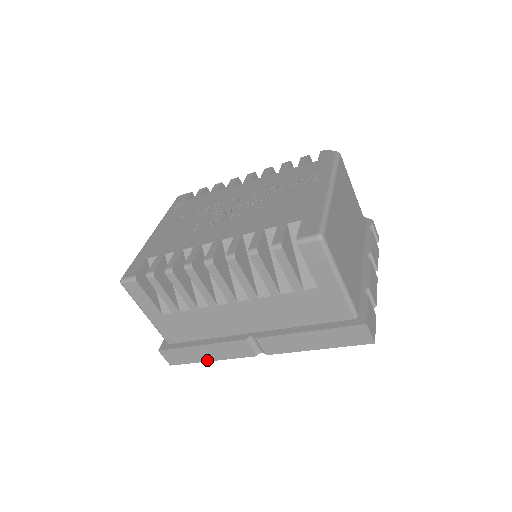
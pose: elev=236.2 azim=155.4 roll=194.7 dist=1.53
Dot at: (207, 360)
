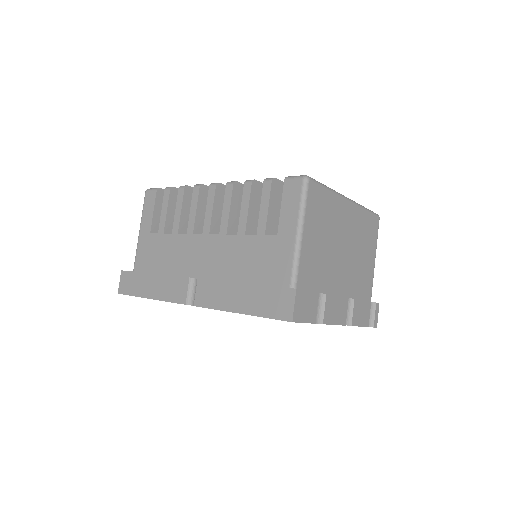
Dot at: (147, 296)
